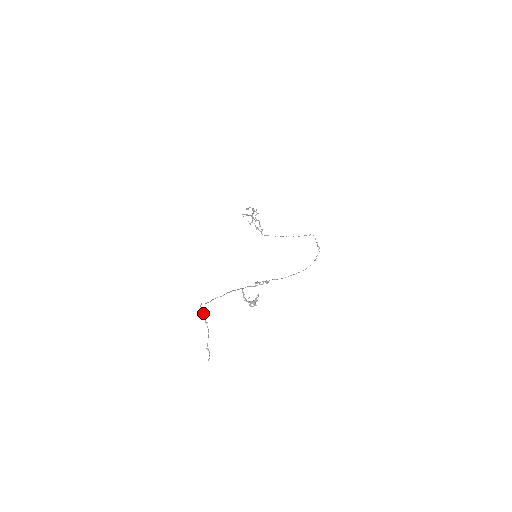
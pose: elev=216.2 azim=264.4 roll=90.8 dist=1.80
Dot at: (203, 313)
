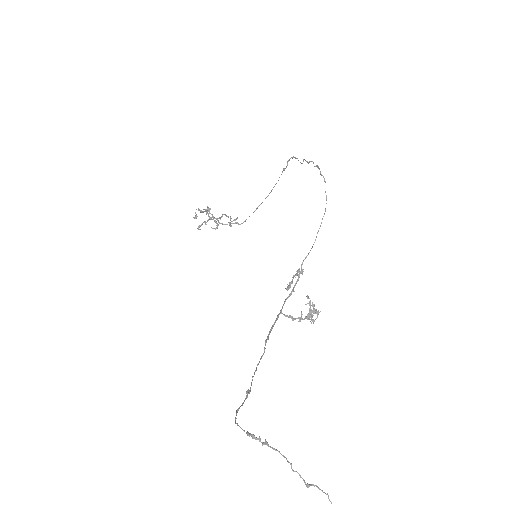
Dot at: (246, 433)
